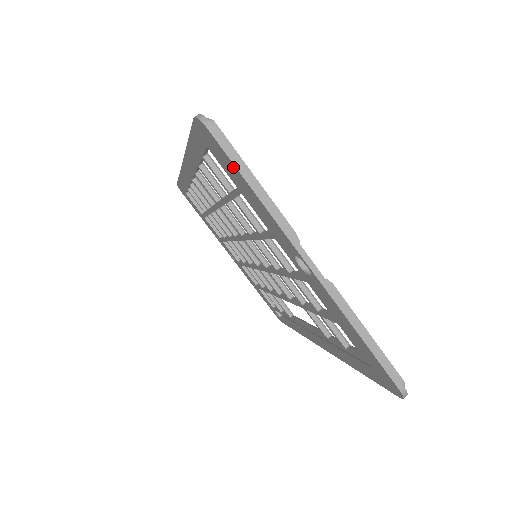
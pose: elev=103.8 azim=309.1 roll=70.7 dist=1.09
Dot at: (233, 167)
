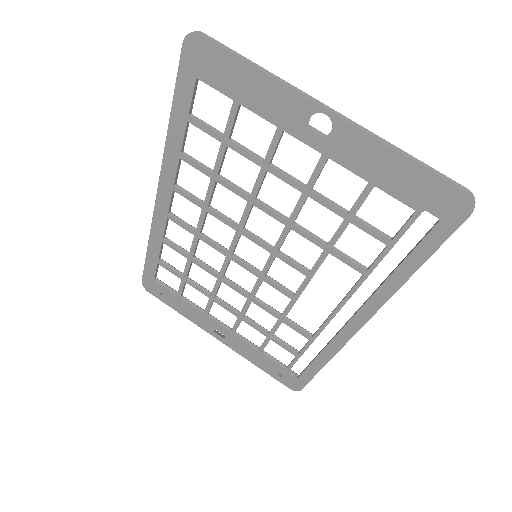
Dot at: (229, 59)
